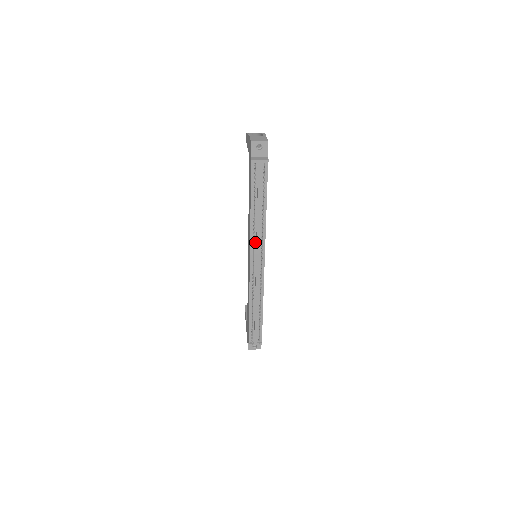
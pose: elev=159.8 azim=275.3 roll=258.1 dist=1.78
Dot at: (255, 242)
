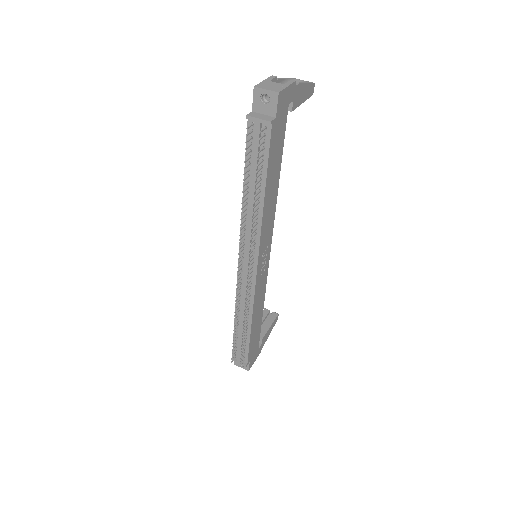
Dot at: (247, 237)
